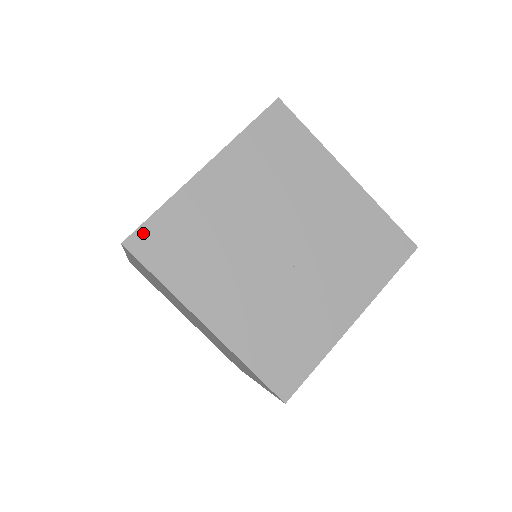
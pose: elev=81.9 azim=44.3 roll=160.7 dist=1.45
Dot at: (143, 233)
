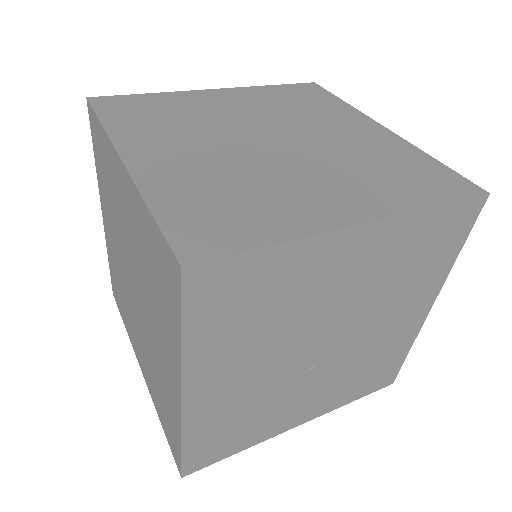
Dot at: (222, 268)
